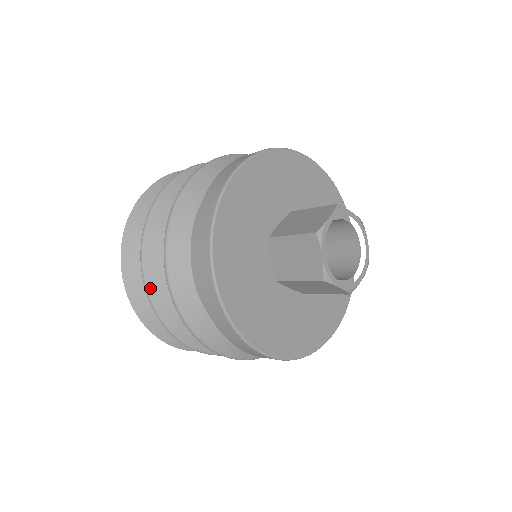
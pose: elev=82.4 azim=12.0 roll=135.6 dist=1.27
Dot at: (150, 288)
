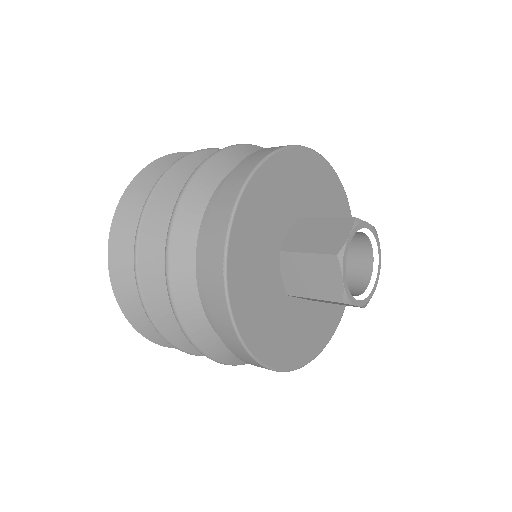
Dot at: (160, 186)
